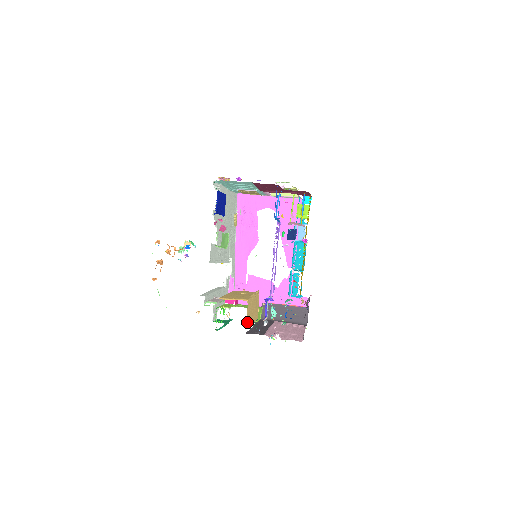
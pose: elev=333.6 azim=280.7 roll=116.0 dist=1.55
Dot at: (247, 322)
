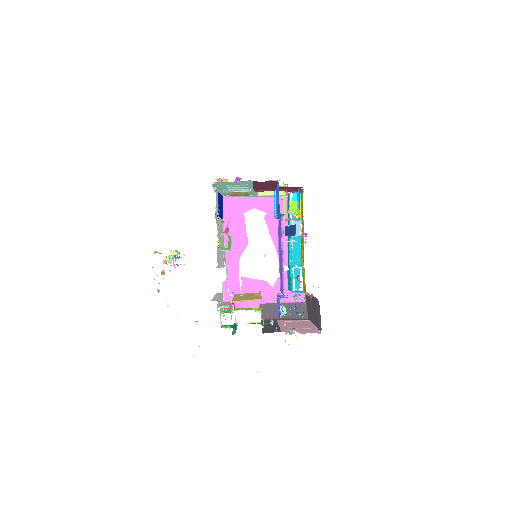
Dot at: (263, 322)
